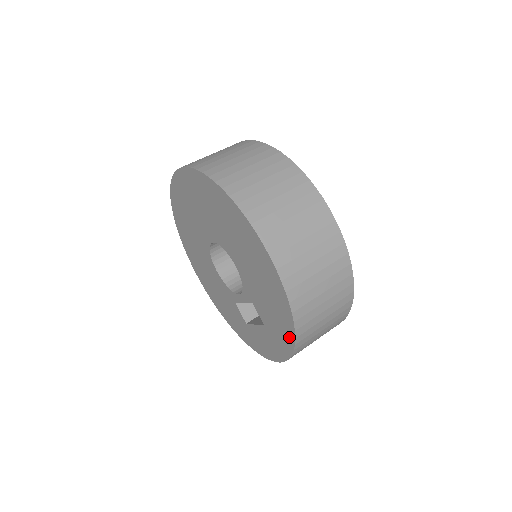
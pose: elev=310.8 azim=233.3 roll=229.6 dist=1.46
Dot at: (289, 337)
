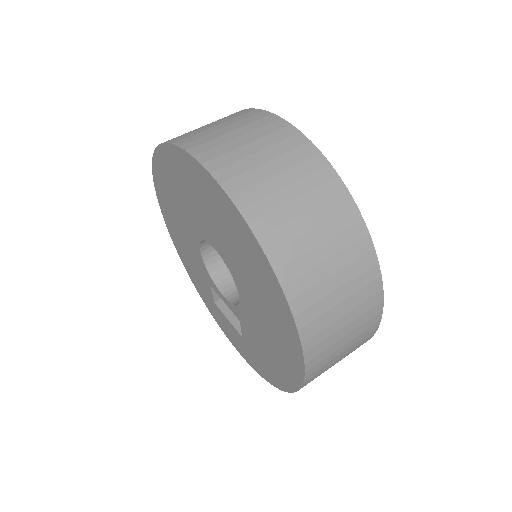
Dot at: (272, 380)
